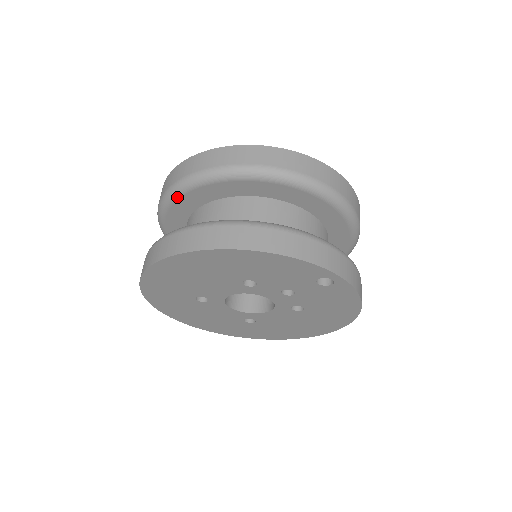
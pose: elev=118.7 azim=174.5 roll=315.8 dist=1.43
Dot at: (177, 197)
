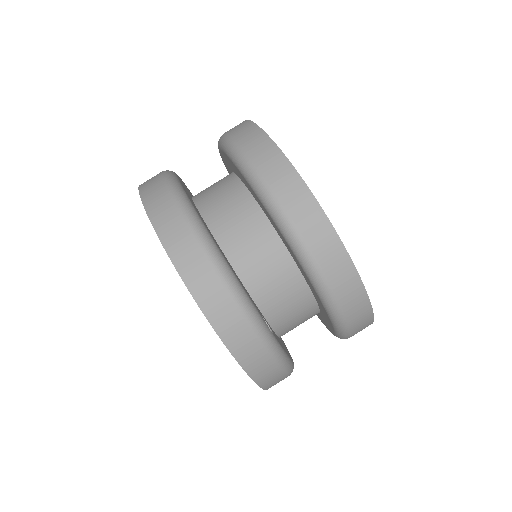
Dot at: (223, 149)
